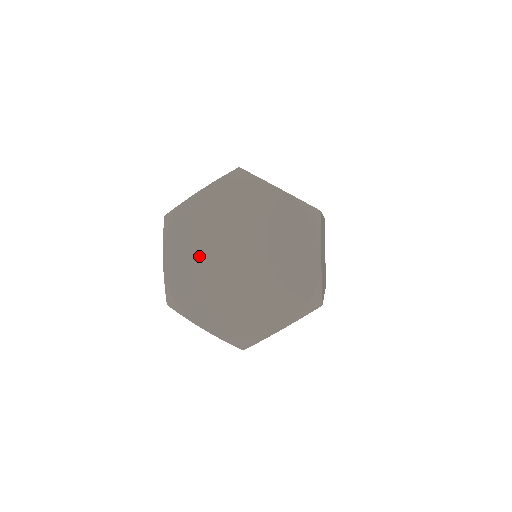
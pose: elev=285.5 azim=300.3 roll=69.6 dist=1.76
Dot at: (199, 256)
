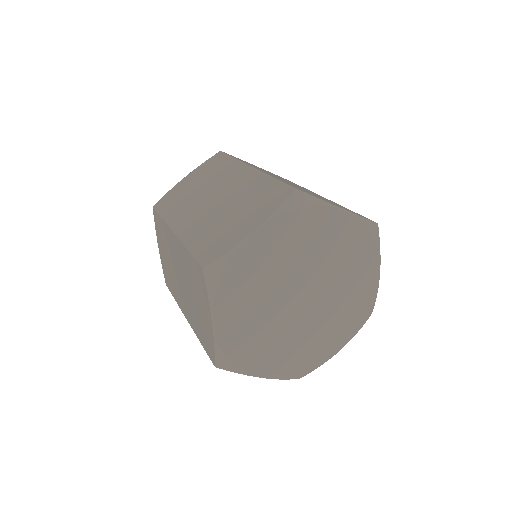
Dot at: (284, 262)
